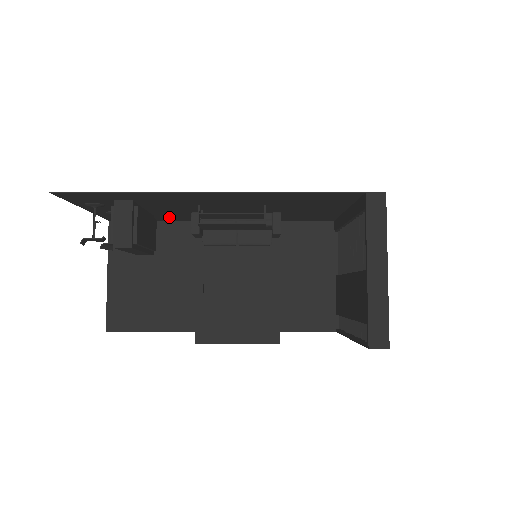
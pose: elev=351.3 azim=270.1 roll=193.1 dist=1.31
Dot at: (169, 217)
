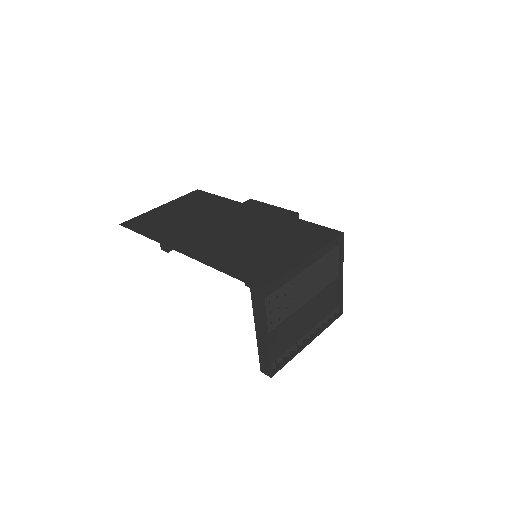
Dot at: (218, 204)
